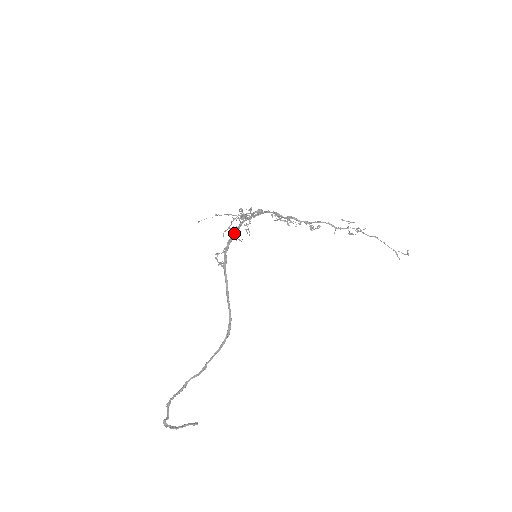
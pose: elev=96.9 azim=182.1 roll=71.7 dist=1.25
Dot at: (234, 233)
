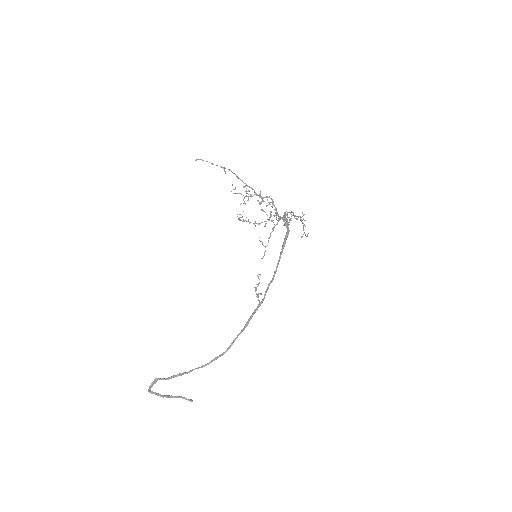
Dot at: occluded
